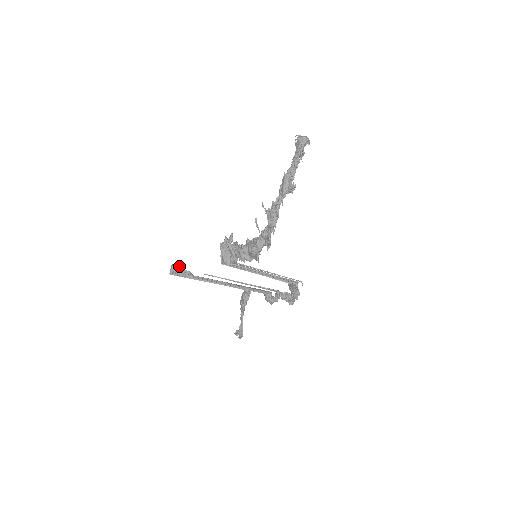
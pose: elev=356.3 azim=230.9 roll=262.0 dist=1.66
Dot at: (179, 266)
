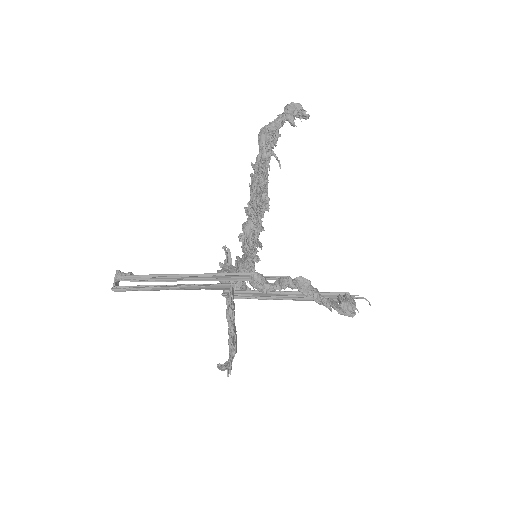
Dot at: occluded
